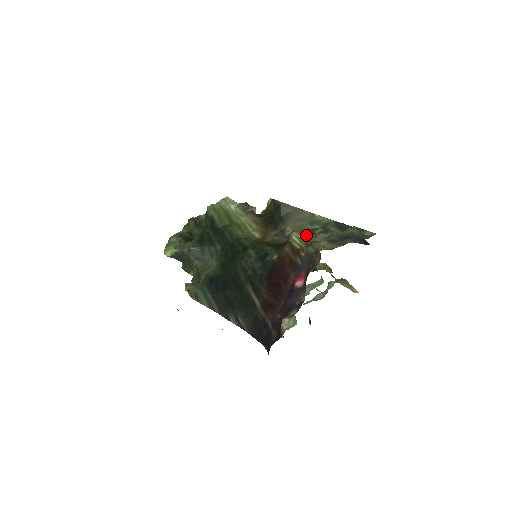
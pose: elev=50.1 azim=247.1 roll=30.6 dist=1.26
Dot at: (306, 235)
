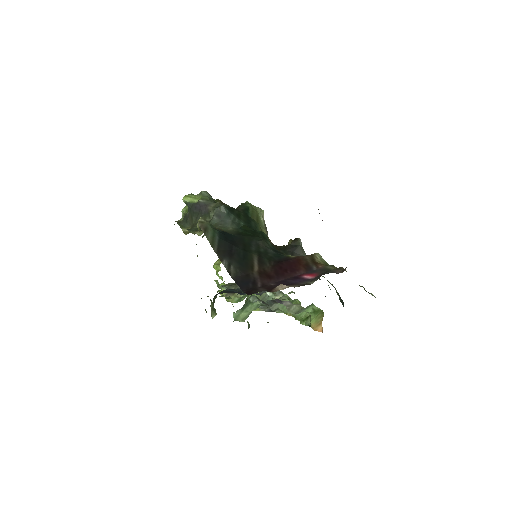
Dot at: occluded
